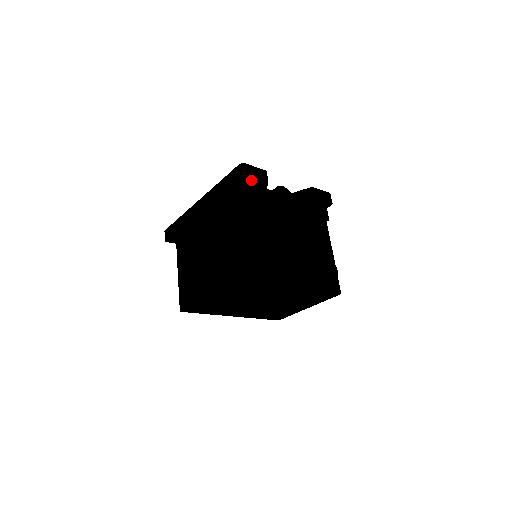
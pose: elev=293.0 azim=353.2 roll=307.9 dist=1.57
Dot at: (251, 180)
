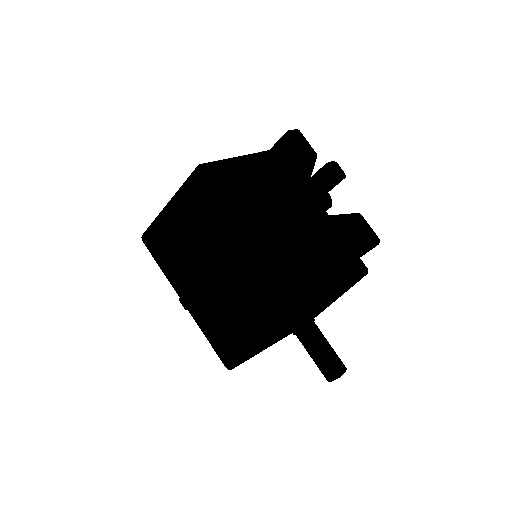
Dot at: (295, 146)
